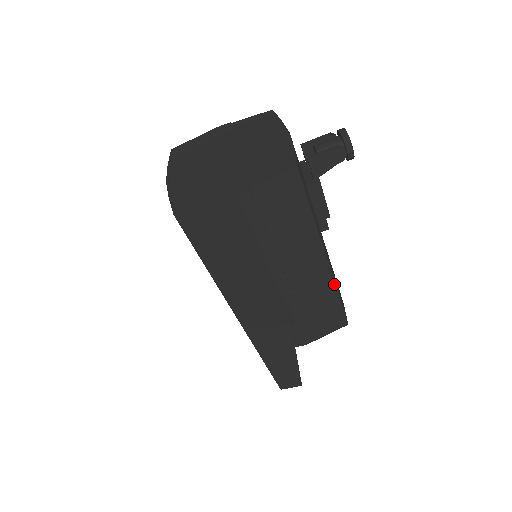
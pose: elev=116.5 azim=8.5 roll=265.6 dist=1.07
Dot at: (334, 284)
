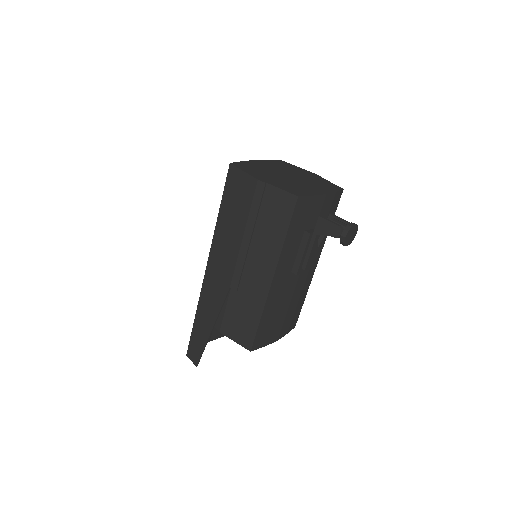
Dot at: (264, 306)
